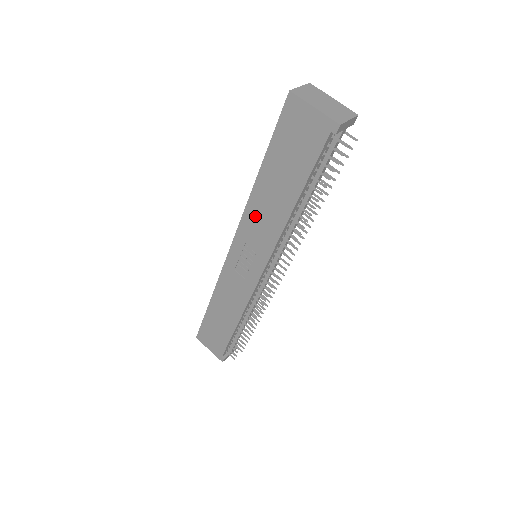
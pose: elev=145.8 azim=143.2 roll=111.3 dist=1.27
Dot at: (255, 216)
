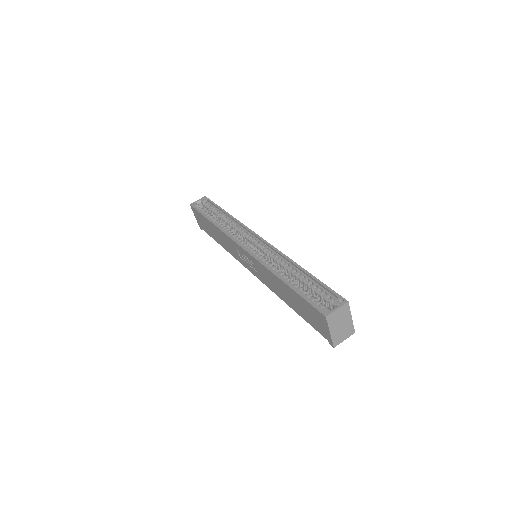
Dot at: (267, 274)
